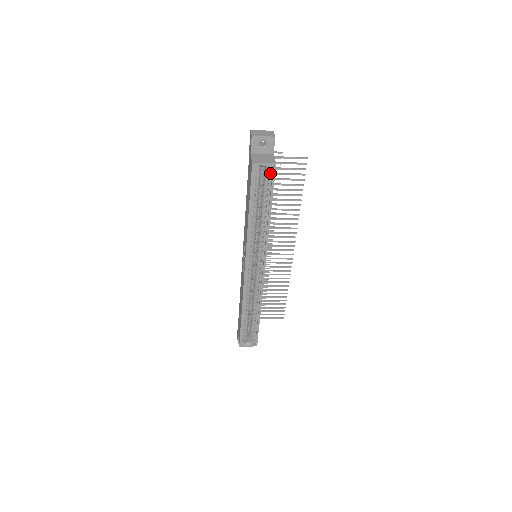
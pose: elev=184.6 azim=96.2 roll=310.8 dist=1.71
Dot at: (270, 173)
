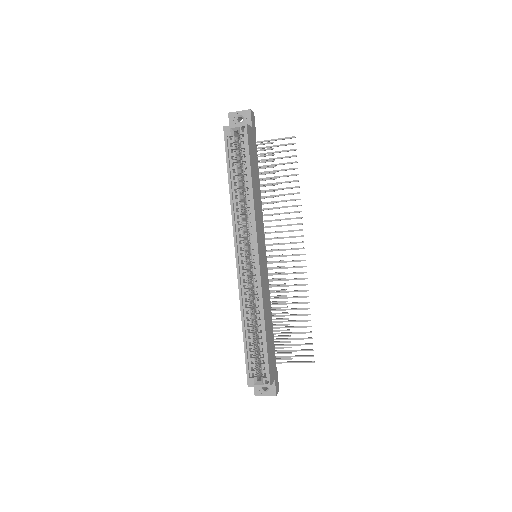
Dot at: (244, 137)
